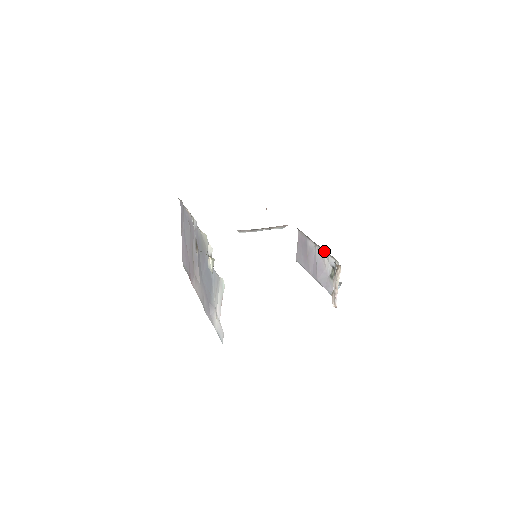
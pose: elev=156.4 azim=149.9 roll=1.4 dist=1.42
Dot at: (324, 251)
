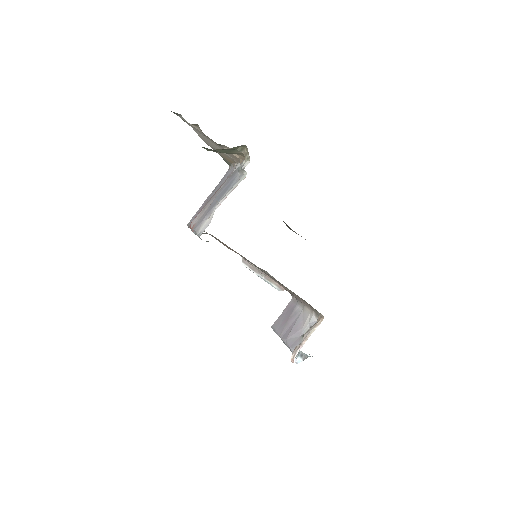
Dot at: (310, 312)
